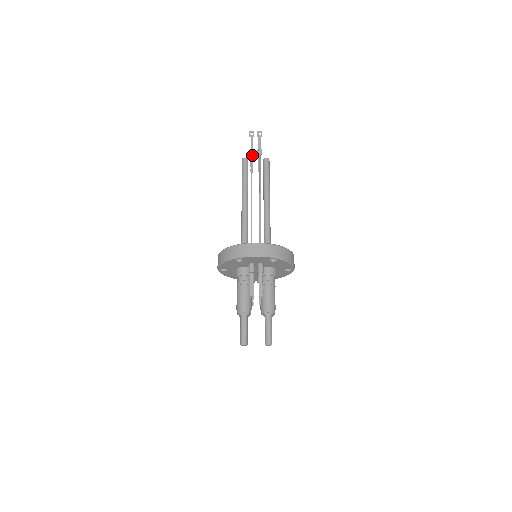
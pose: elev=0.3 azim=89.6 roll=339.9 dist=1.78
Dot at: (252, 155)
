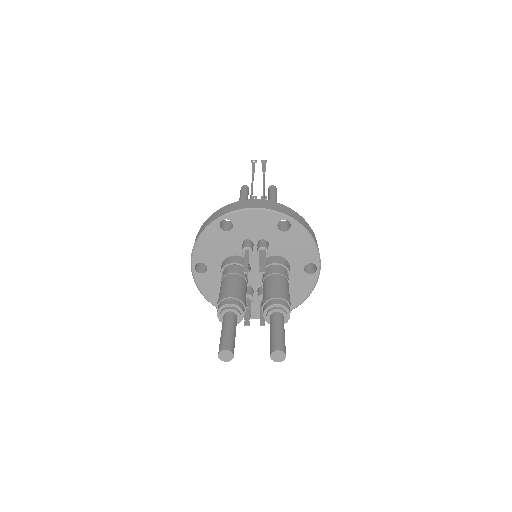
Dot at: (253, 171)
